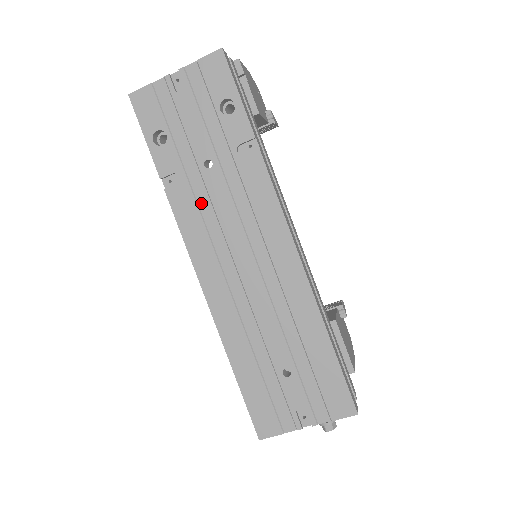
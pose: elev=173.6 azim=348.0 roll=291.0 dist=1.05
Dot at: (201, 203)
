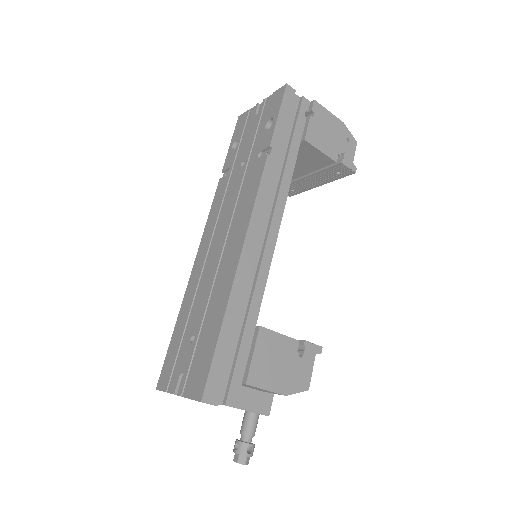
Dot at: (227, 191)
